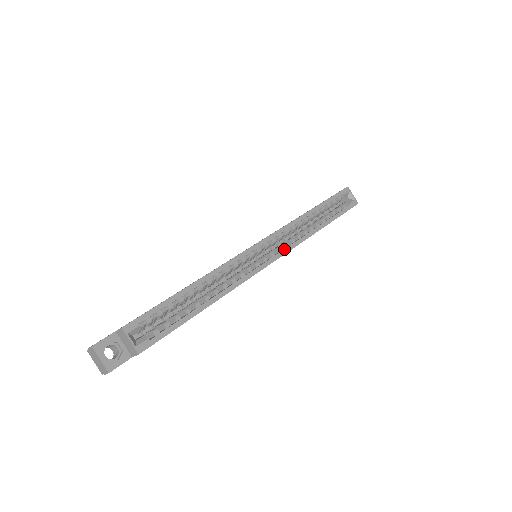
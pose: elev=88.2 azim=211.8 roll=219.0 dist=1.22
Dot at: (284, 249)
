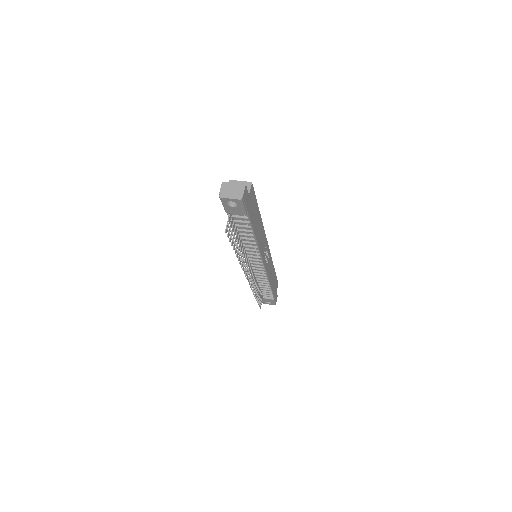
Dot at: occluded
